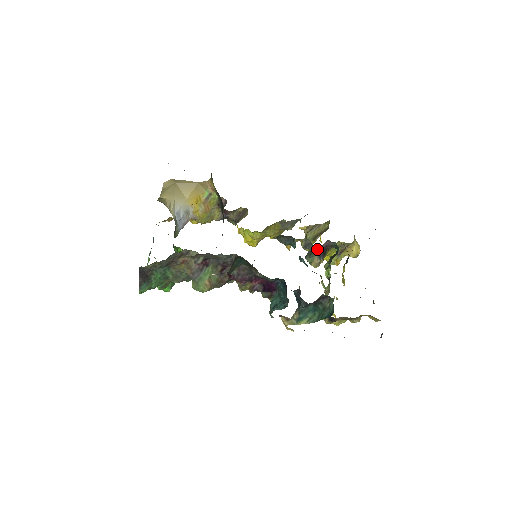
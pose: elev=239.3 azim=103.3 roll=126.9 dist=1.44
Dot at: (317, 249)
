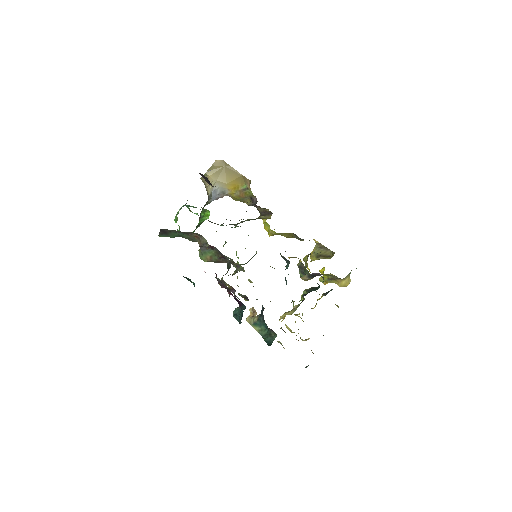
Dot at: occluded
